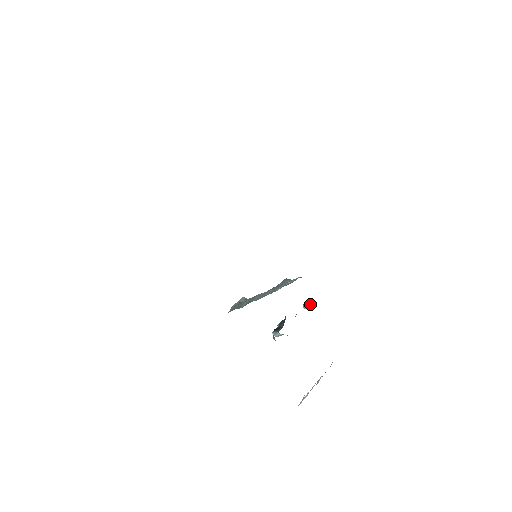
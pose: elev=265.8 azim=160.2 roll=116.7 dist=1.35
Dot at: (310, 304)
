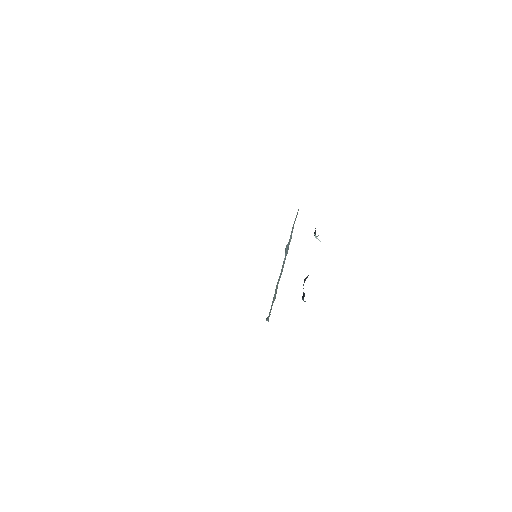
Dot at: (317, 236)
